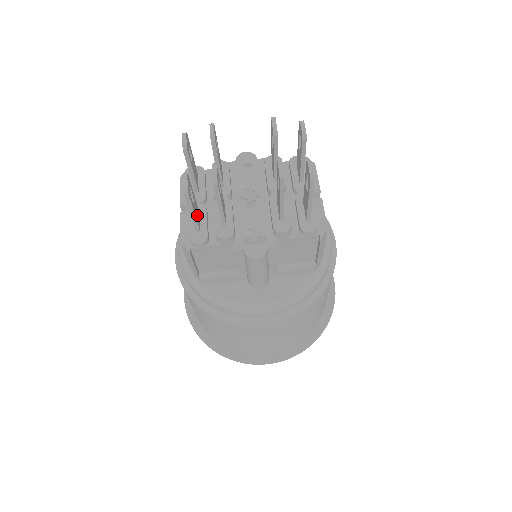
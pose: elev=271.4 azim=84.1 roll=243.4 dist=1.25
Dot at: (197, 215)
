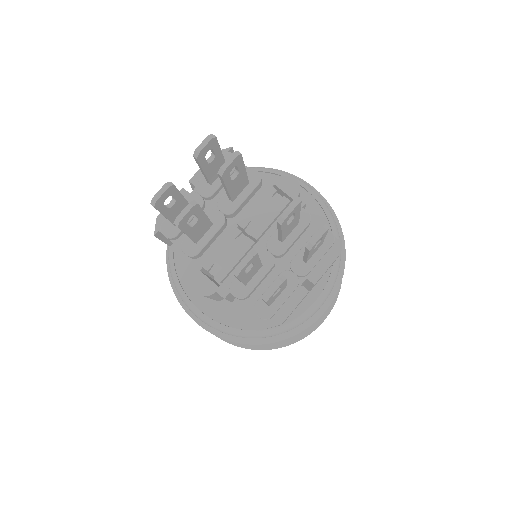
Dot at: (178, 213)
